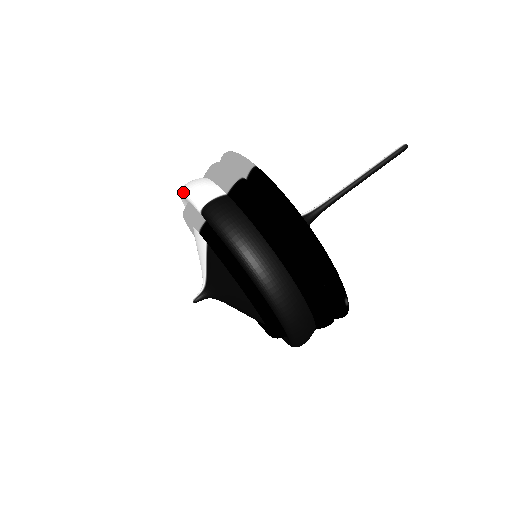
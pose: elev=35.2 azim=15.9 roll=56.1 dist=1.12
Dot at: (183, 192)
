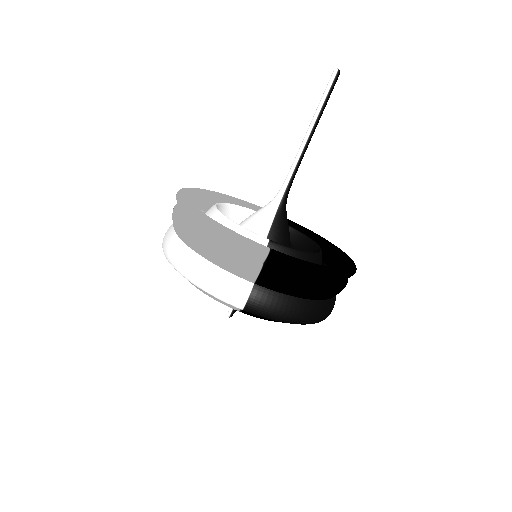
Dot at: occluded
